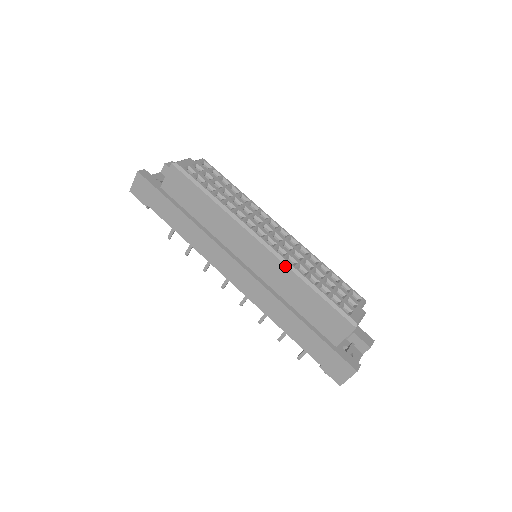
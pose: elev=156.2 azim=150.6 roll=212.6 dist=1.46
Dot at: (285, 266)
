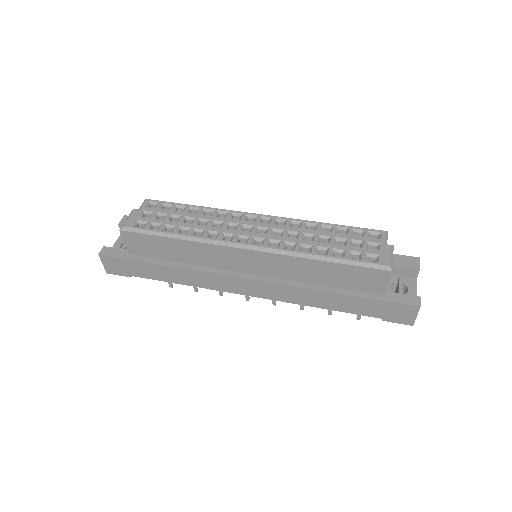
Dot at: (286, 256)
